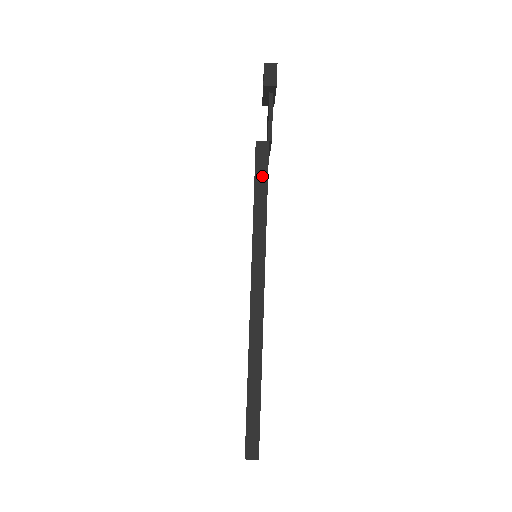
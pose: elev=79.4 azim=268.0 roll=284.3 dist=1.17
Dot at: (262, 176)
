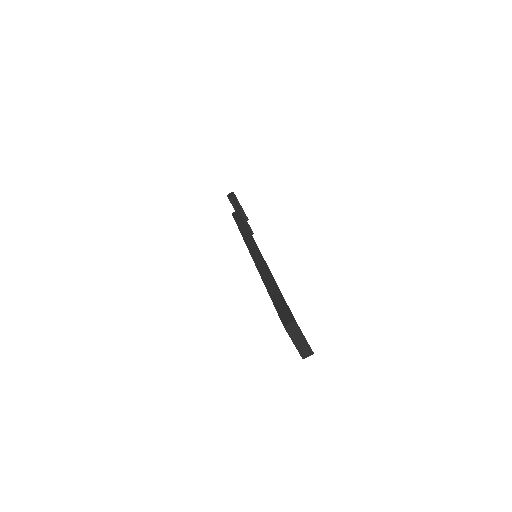
Dot at: (240, 219)
